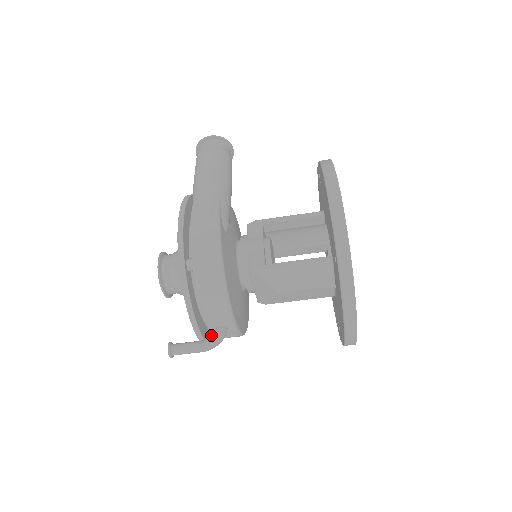
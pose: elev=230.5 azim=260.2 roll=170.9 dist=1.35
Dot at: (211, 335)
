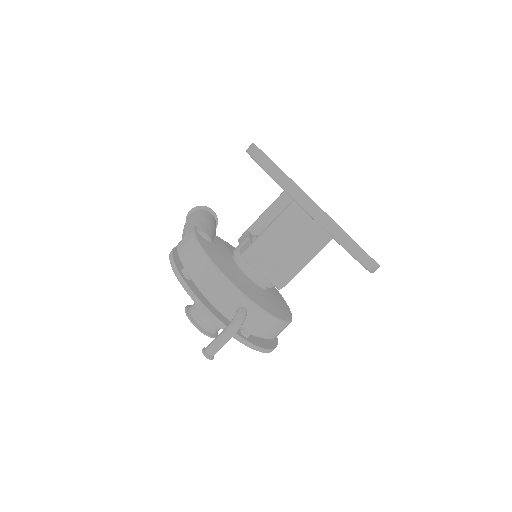
Dot at: (244, 331)
